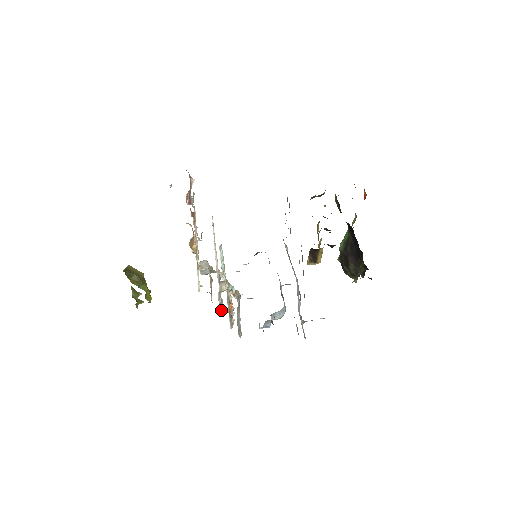
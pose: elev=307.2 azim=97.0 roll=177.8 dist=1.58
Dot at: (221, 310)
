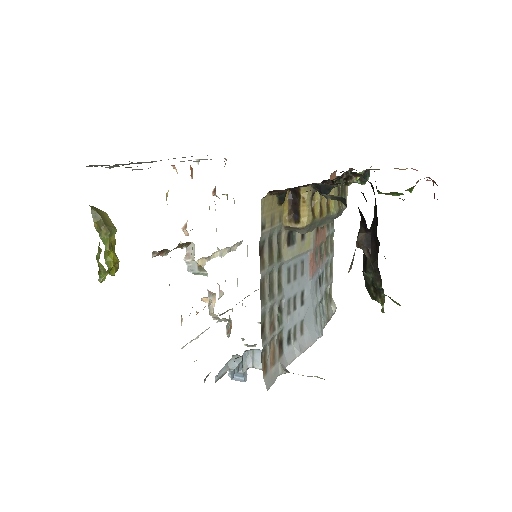
Dot at: occluded
